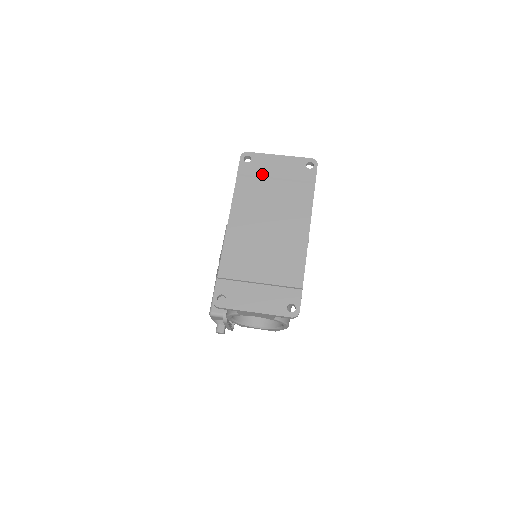
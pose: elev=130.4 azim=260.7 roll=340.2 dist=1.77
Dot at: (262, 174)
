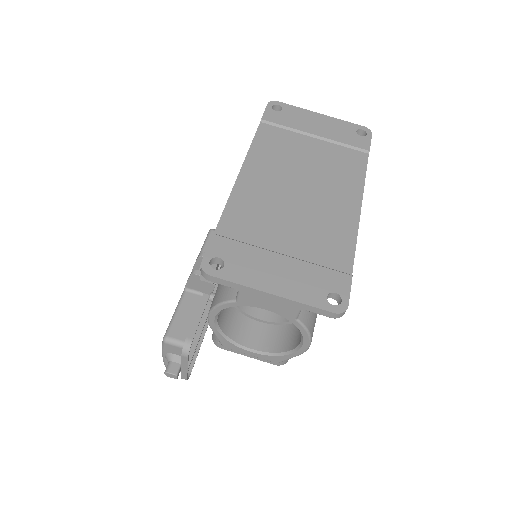
Dot at: (296, 127)
